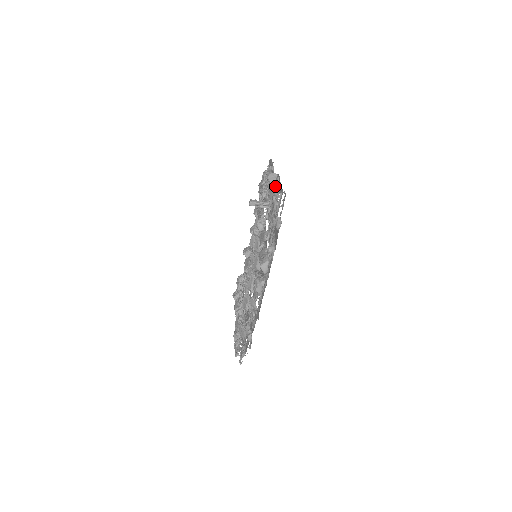
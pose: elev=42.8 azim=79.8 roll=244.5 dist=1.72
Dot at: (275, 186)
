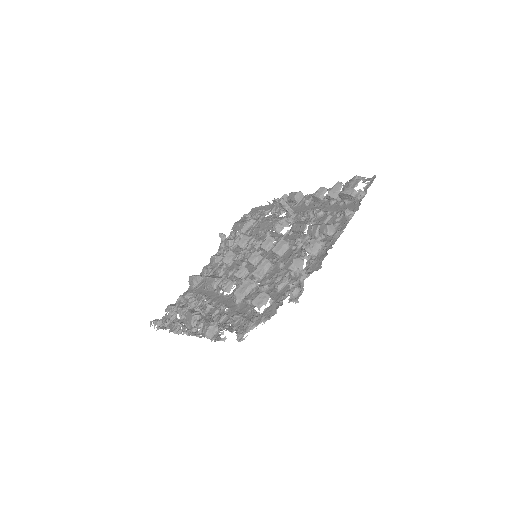
Dot at: (309, 198)
